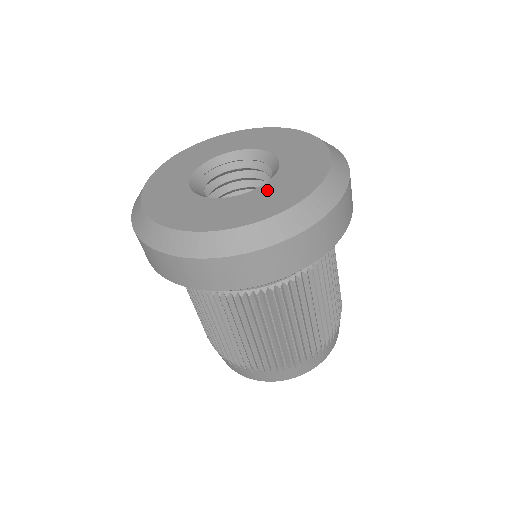
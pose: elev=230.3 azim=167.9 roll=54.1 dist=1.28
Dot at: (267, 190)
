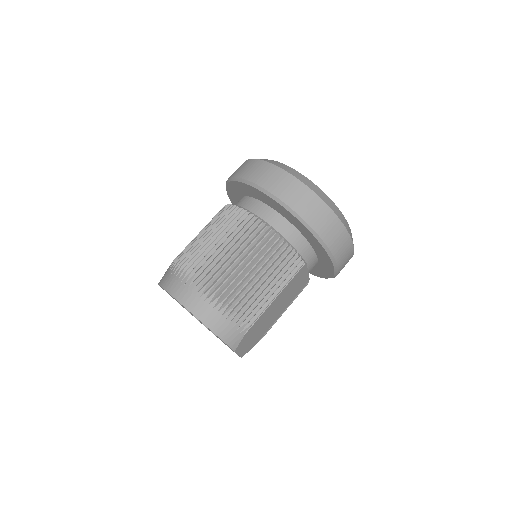
Dot at: occluded
